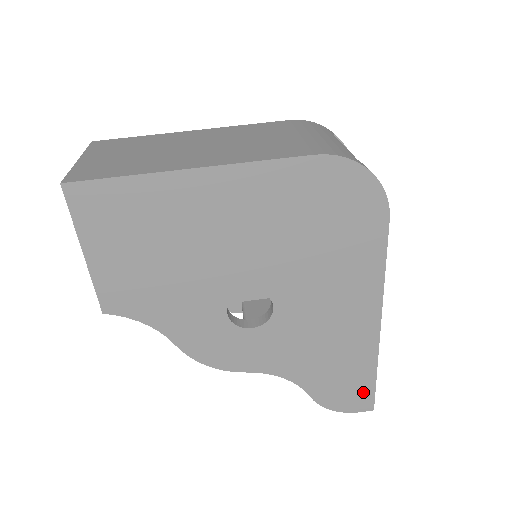
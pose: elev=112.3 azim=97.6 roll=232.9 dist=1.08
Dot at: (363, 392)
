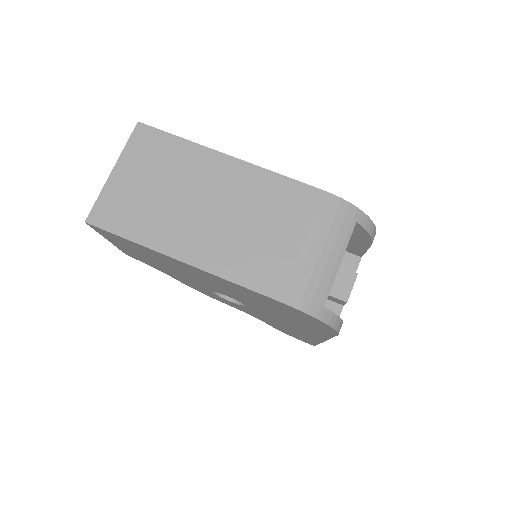
Dot at: (308, 341)
